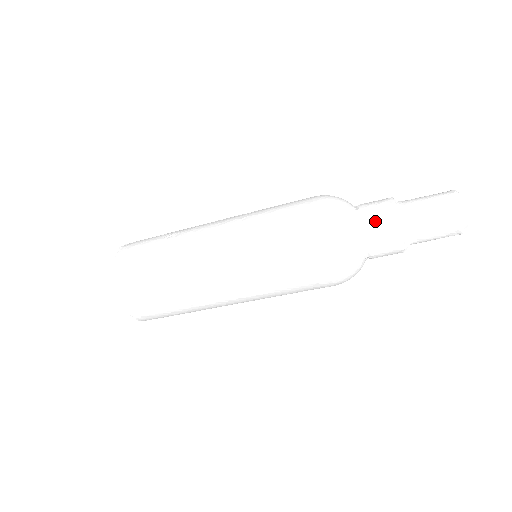
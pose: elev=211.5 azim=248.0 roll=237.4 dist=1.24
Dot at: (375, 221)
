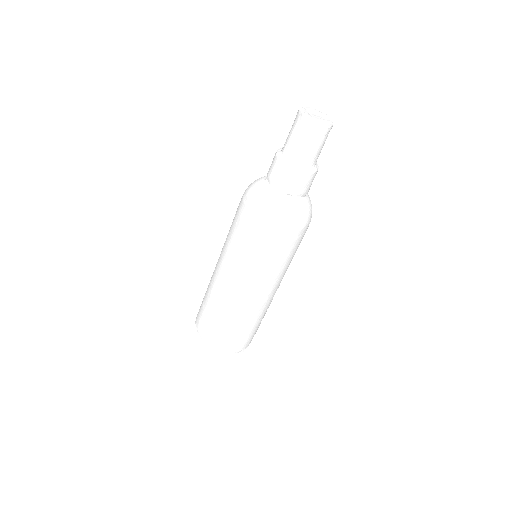
Dot at: (270, 166)
